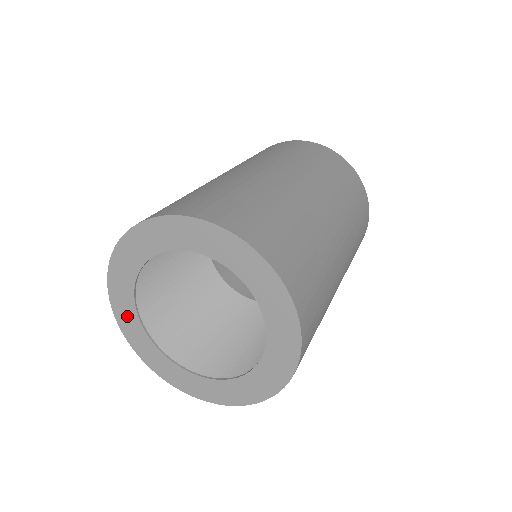
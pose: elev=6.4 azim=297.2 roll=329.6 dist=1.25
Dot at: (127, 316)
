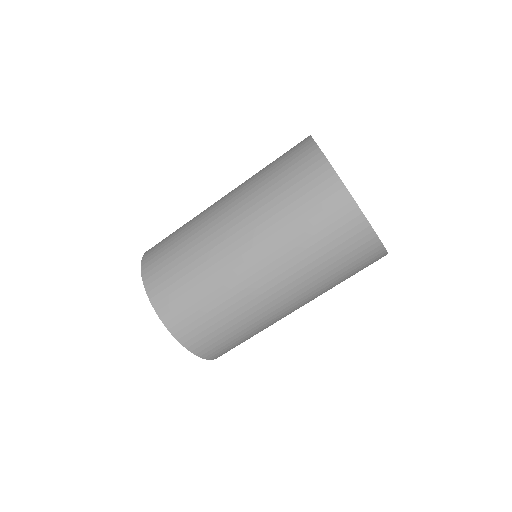
Dot at: occluded
